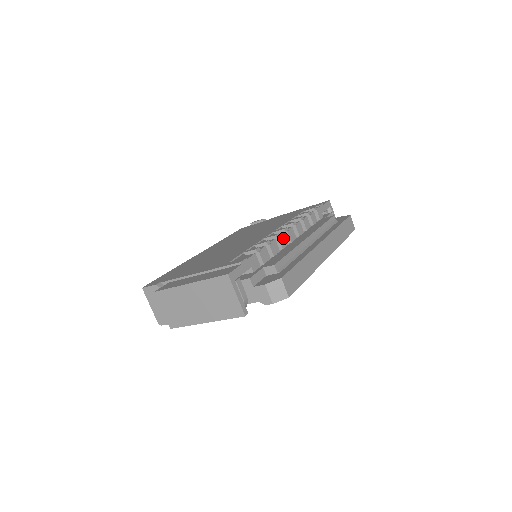
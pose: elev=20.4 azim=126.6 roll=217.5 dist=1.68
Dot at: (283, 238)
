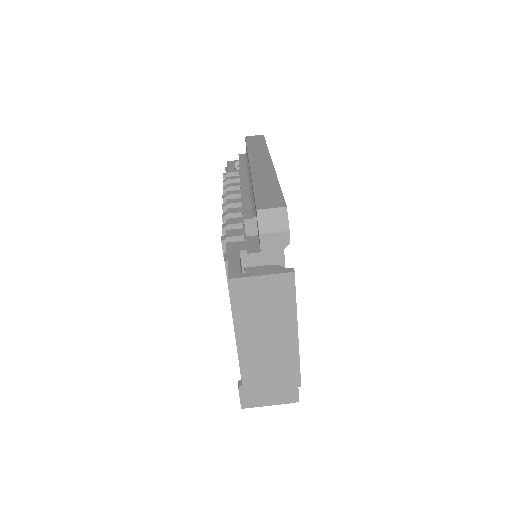
Dot at: occluded
